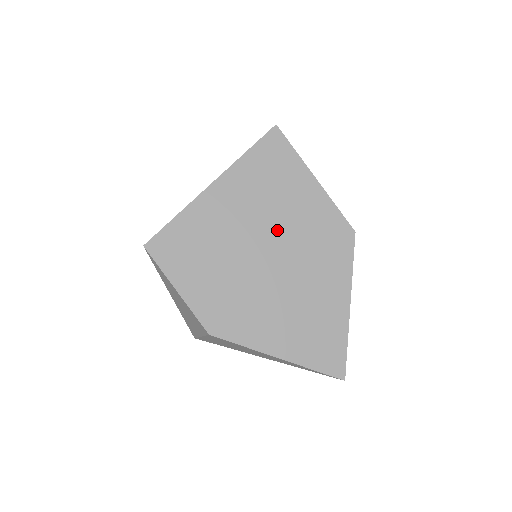
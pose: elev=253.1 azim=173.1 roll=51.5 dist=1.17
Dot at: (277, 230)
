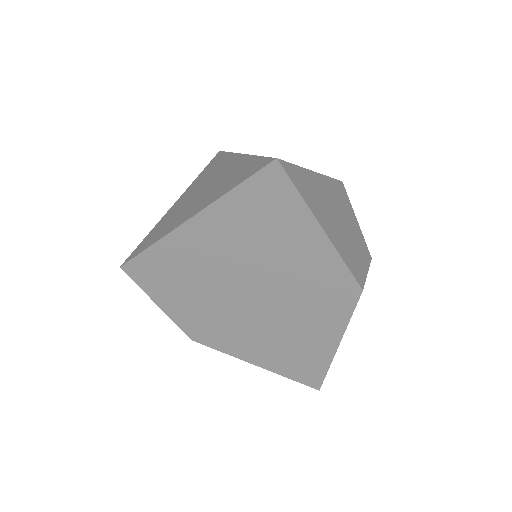
Dot at: (266, 275)
